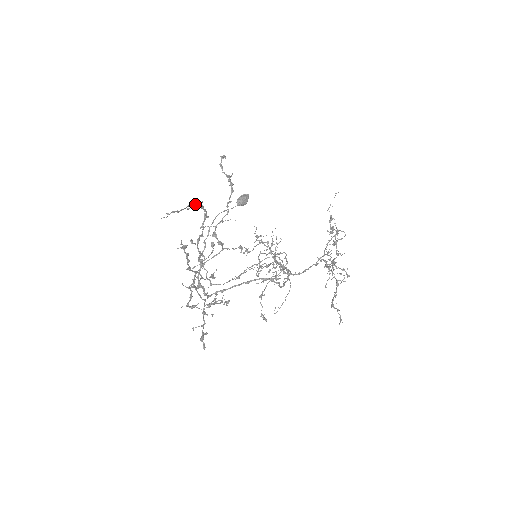
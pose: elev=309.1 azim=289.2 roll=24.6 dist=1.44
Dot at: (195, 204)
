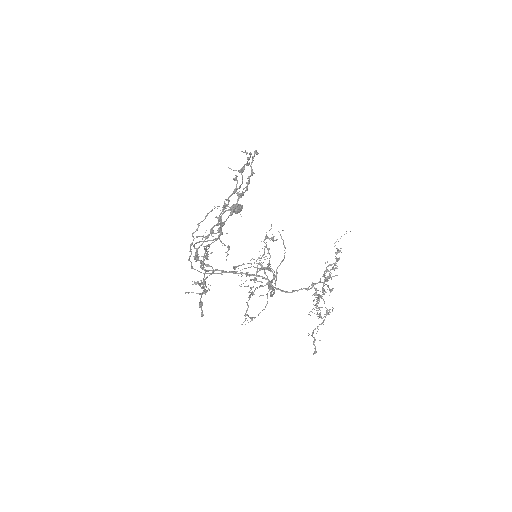
Dot at: occluded
